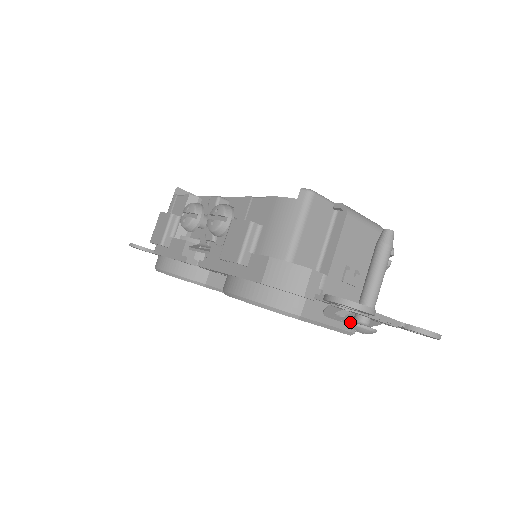
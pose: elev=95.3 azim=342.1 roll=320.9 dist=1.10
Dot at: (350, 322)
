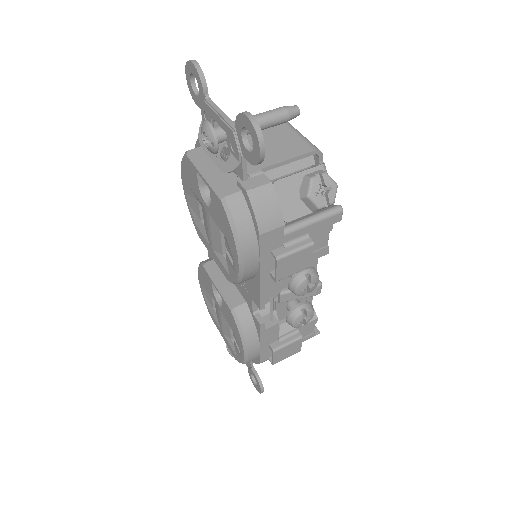
Dot at: occluded
